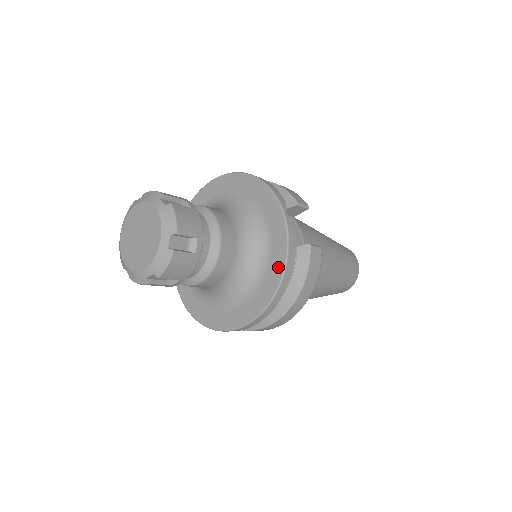
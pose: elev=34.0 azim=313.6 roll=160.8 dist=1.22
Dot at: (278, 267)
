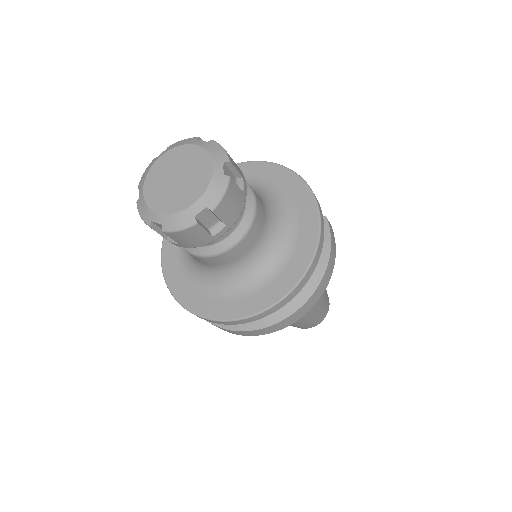
Dot at: (312, 225)
